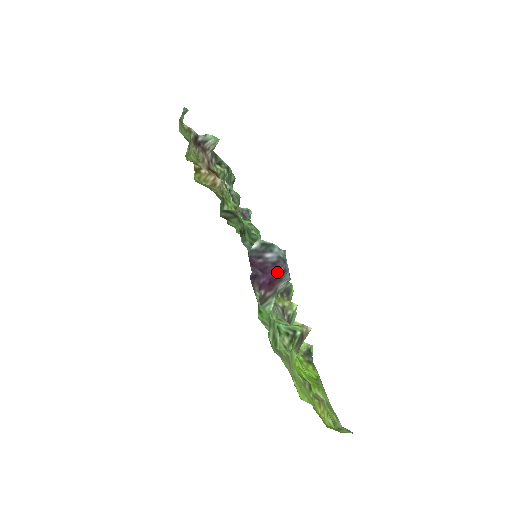
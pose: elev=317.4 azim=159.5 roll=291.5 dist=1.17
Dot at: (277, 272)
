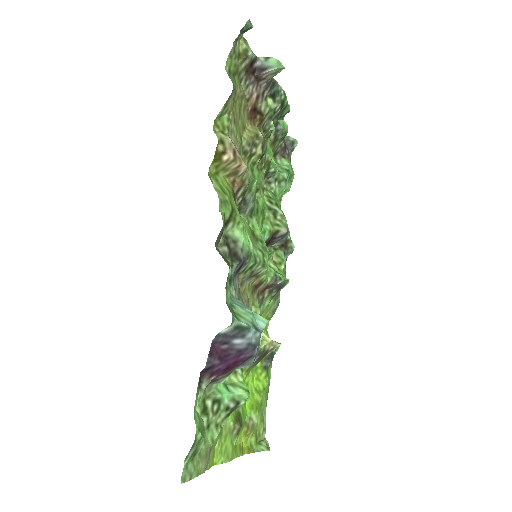
Dot at: (240, 358)
